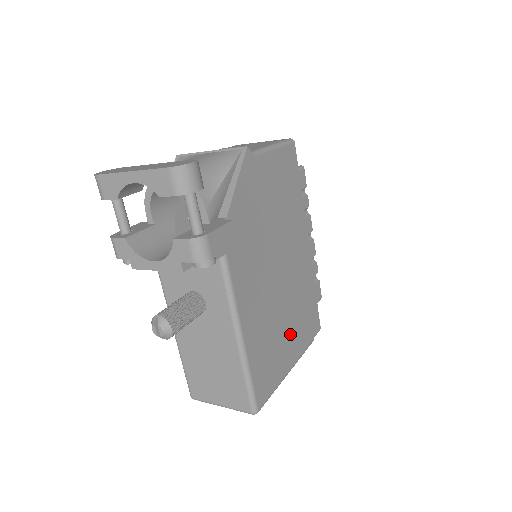
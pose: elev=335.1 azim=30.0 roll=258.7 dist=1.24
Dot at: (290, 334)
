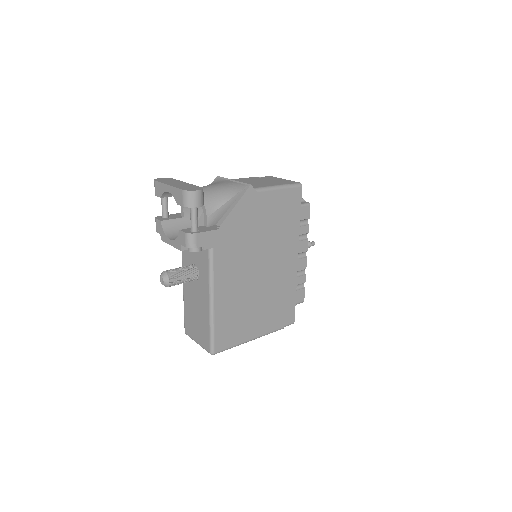
Dot at: (259, 315)
